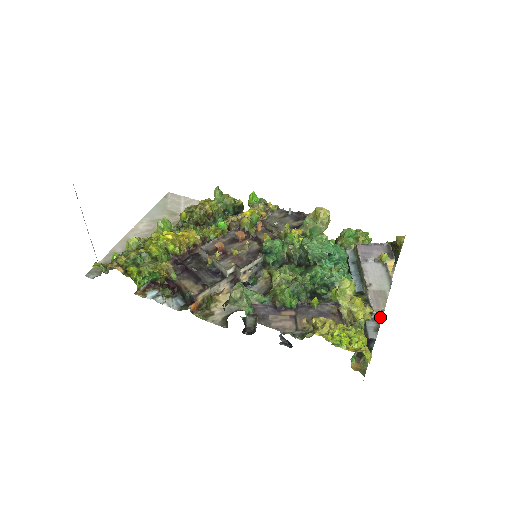
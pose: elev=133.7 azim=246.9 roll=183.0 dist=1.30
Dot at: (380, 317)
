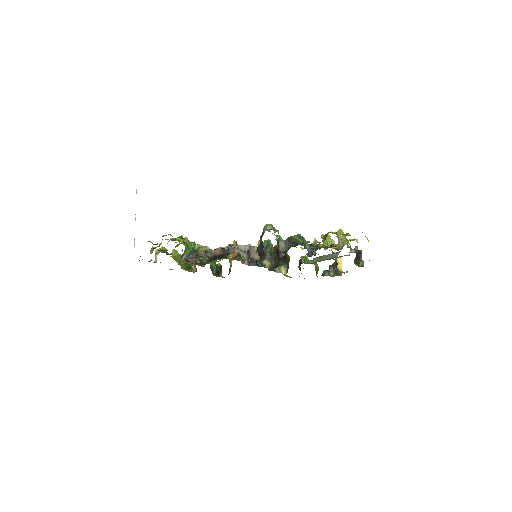
Dot at: occluded
